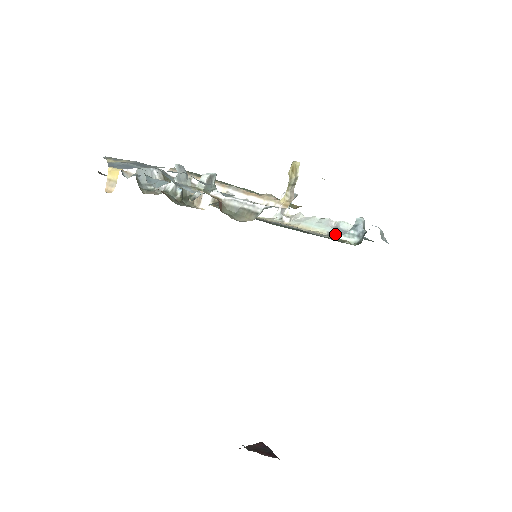
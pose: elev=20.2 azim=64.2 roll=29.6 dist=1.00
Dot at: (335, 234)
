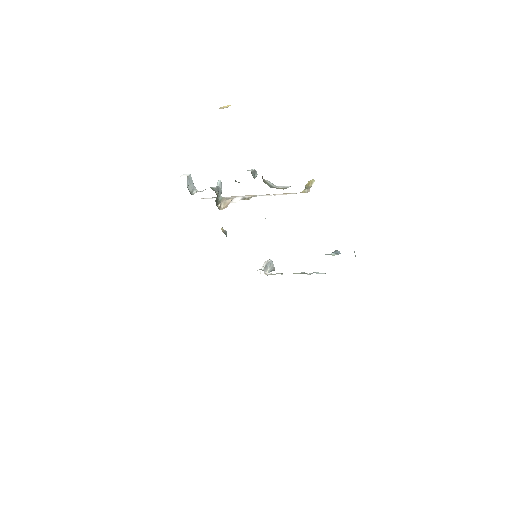
Dot at: occluded
